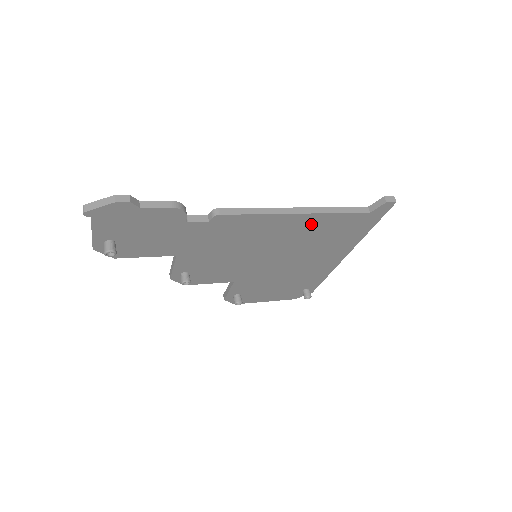
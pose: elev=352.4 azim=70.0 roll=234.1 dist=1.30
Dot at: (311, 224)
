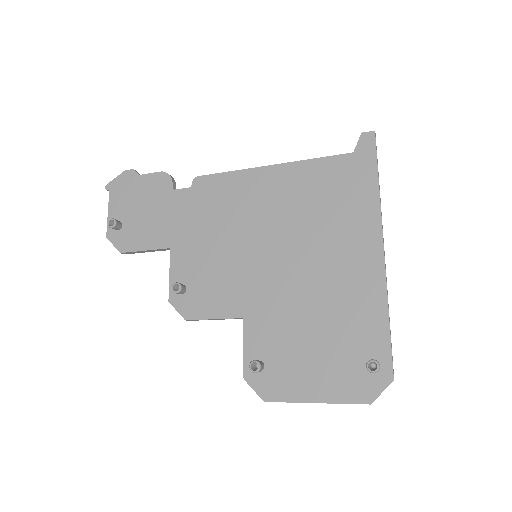
Dot at: (292, 182)
